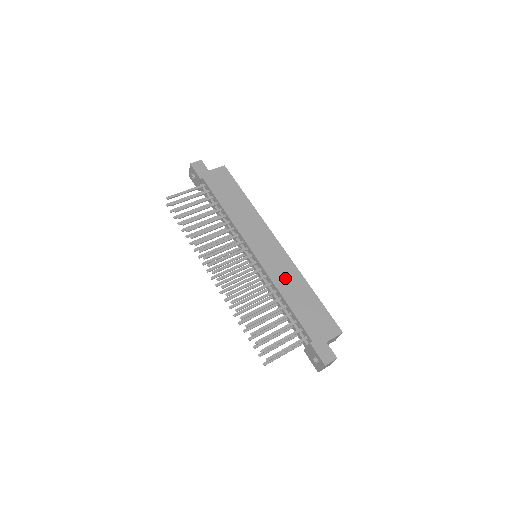
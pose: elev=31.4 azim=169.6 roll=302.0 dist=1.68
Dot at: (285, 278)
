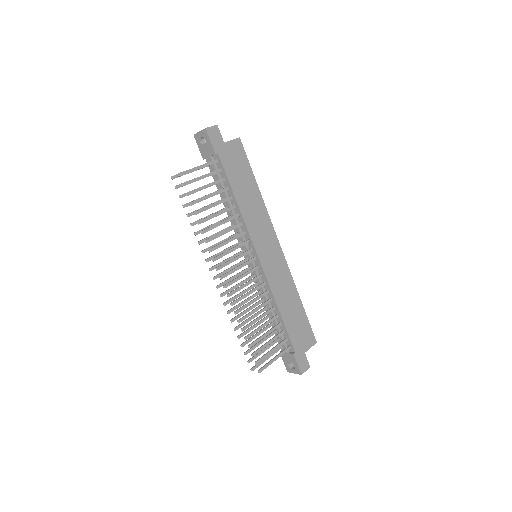
Dot at: (282, 288)
